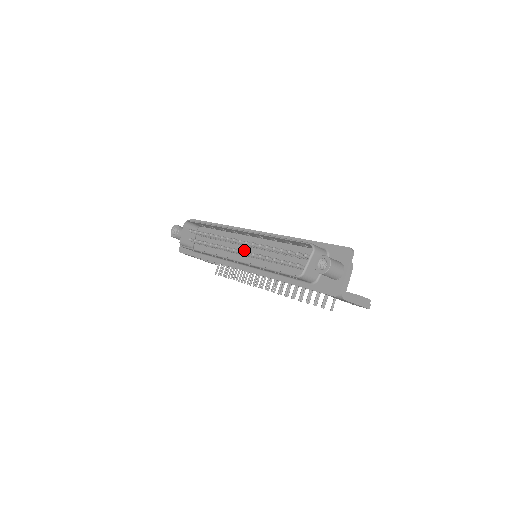
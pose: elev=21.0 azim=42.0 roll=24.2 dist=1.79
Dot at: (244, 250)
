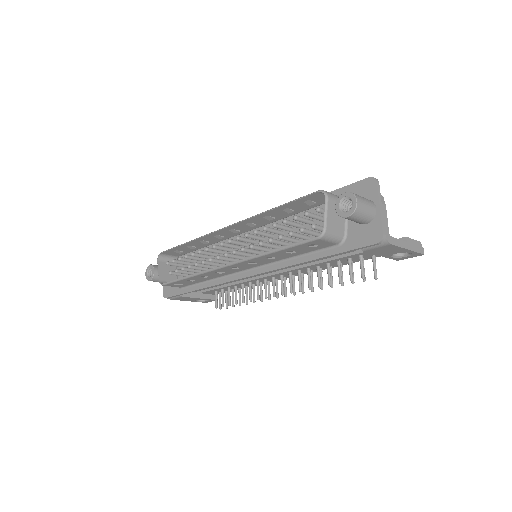
Dot at: occluded
